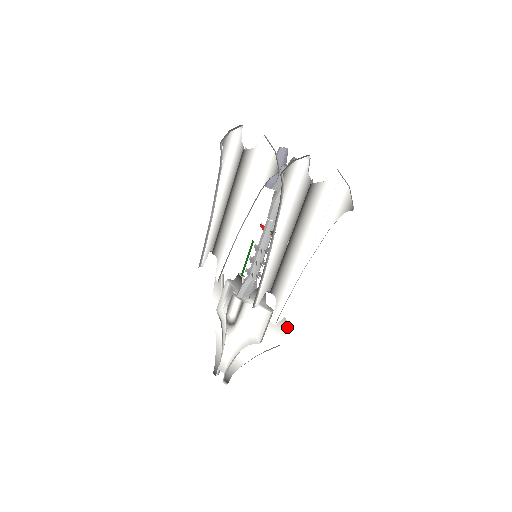
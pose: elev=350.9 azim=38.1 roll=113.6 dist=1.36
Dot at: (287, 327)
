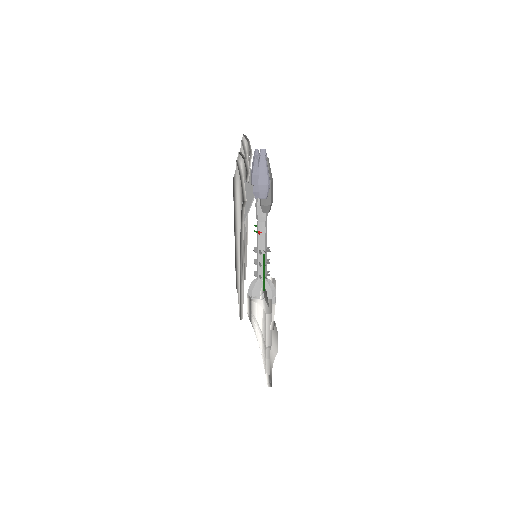
Dot at: (277, 333)
